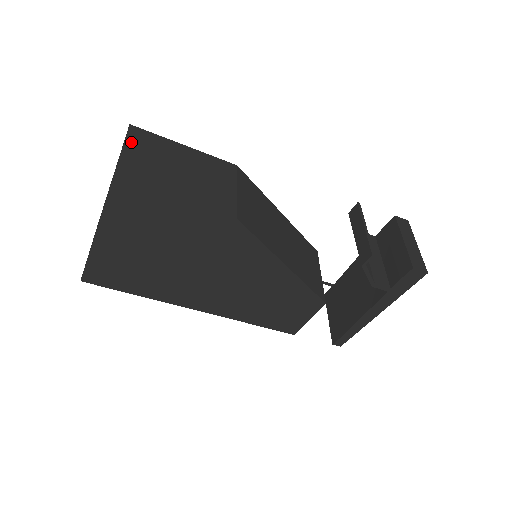
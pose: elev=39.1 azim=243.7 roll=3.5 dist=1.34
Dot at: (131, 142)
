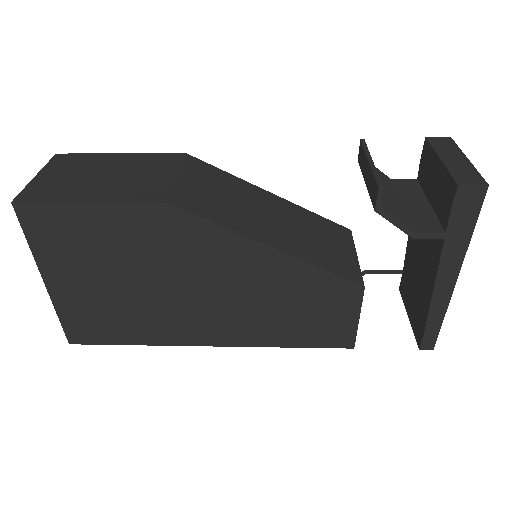
Dot at: (50, 167)
